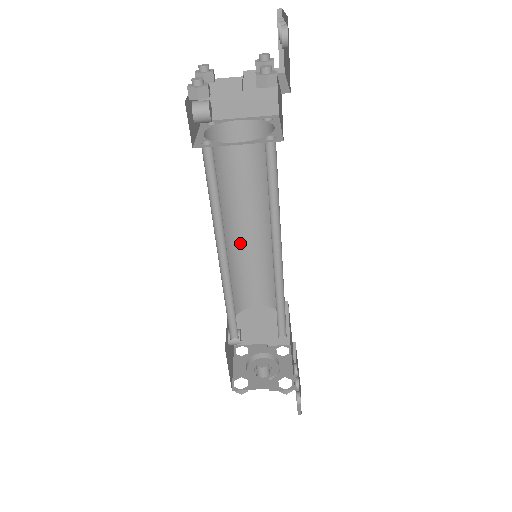
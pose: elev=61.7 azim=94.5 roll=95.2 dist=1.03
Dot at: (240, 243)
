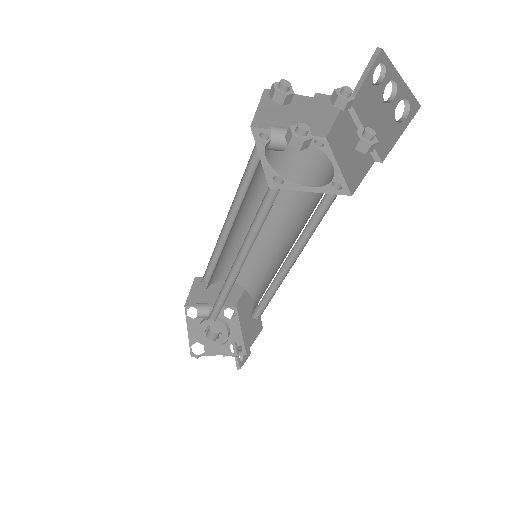
Dot at: (236, 235)
